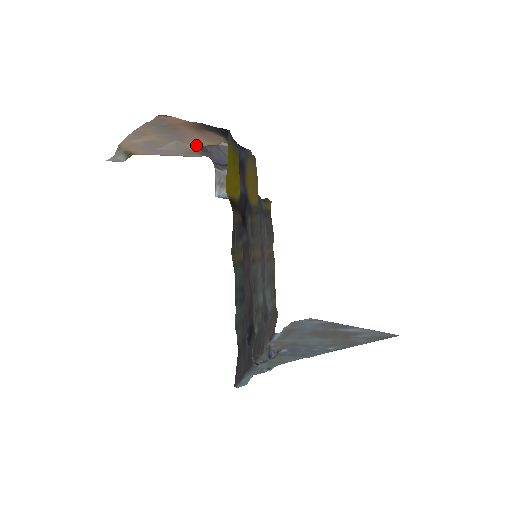
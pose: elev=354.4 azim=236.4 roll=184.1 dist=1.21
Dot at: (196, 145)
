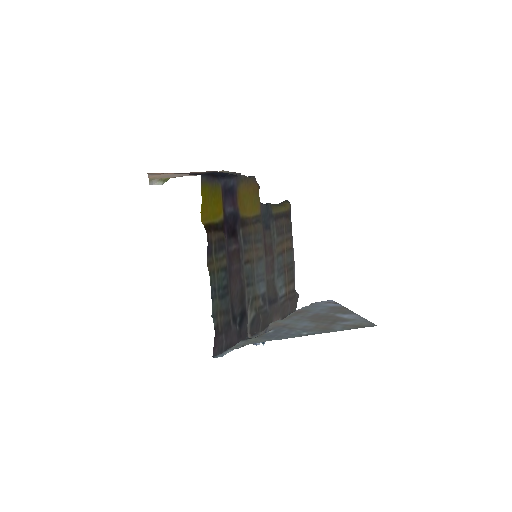
Dot at: occluded
